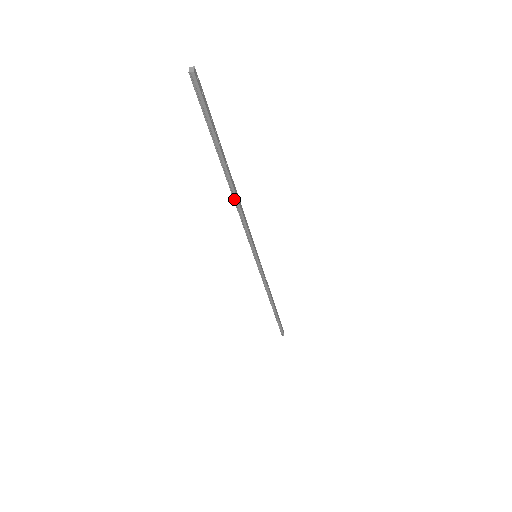
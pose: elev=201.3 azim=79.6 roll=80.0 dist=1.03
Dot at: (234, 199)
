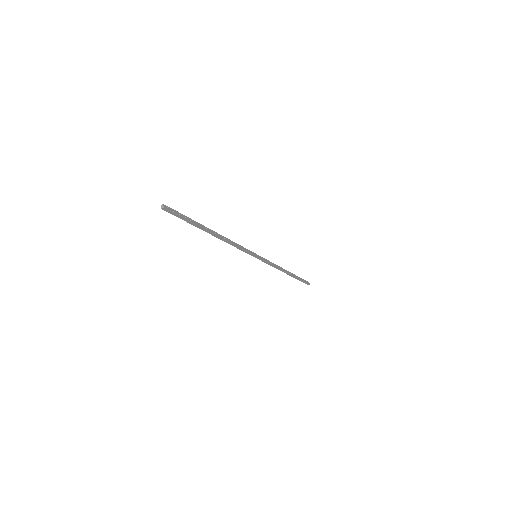
Dot at: (222, 240)
